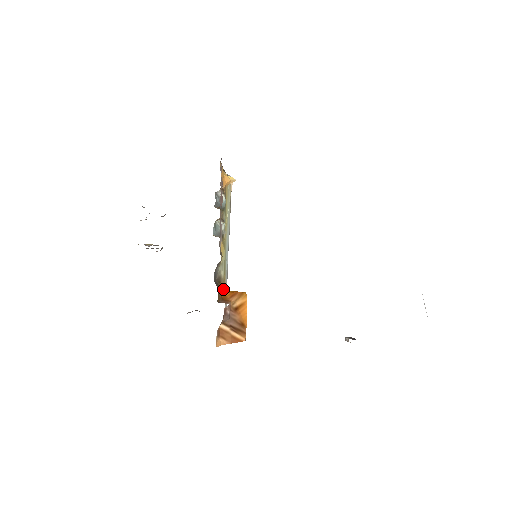
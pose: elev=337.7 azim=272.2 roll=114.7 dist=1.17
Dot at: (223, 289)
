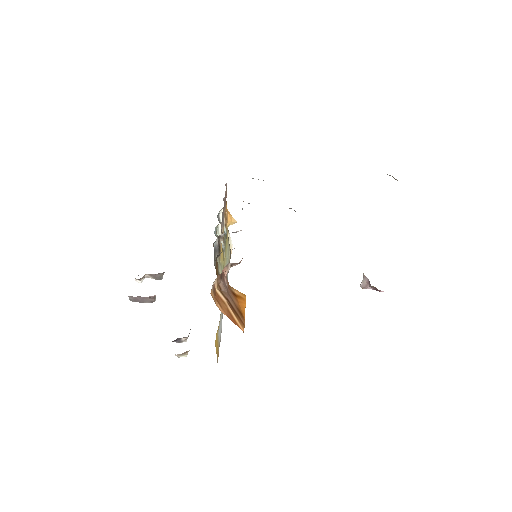
Dot at: occluded
